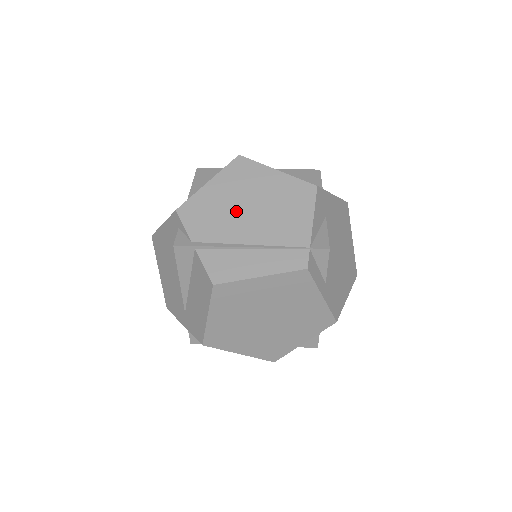
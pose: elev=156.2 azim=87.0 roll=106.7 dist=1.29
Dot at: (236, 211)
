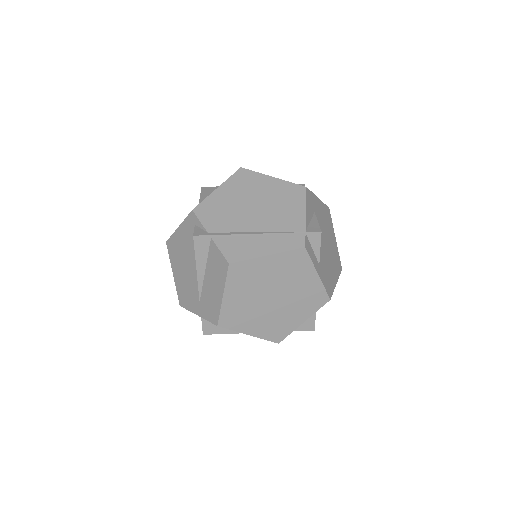
Dot at: (243, 208)
